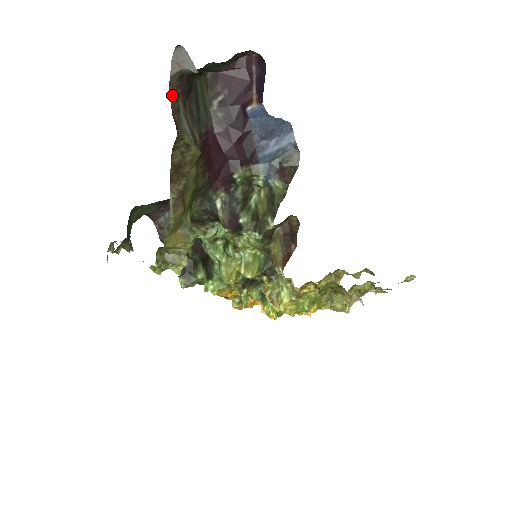
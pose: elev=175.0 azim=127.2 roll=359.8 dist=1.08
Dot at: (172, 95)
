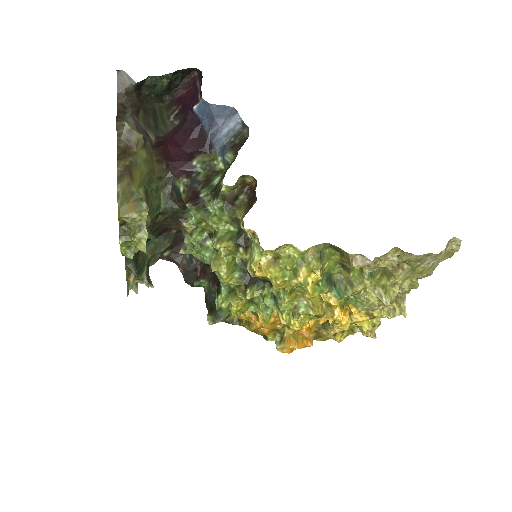
Dot at: (120, 105)
